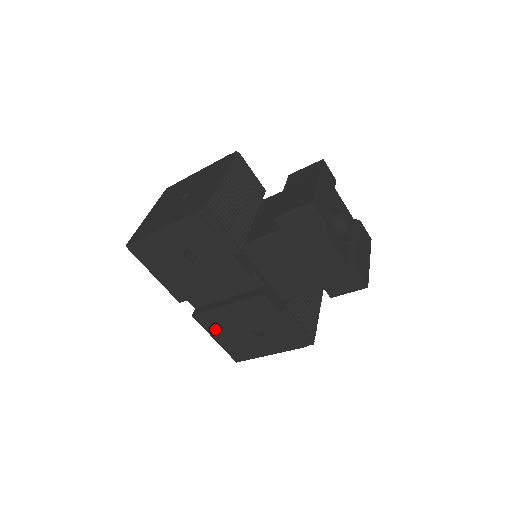
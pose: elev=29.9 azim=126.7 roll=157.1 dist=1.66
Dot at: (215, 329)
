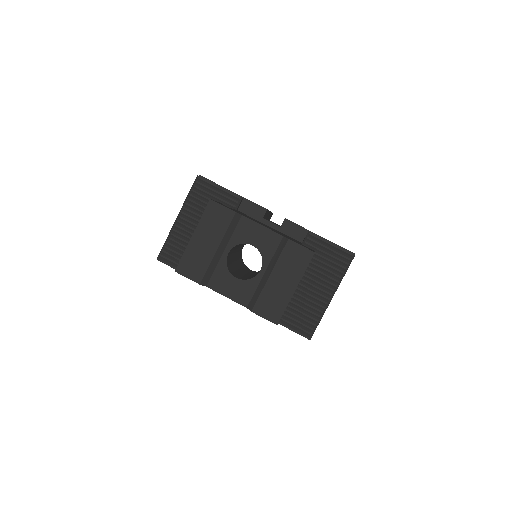
Dot at: occluded
